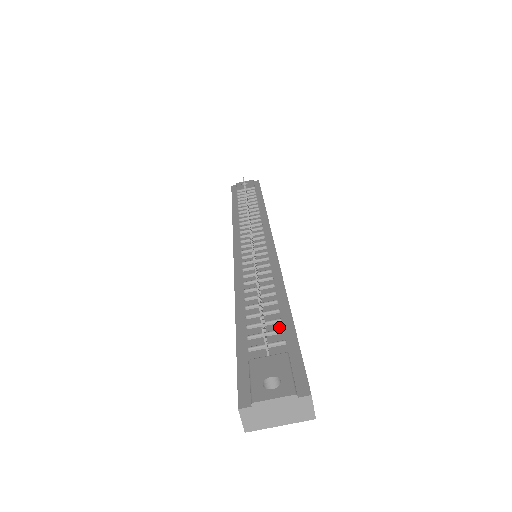
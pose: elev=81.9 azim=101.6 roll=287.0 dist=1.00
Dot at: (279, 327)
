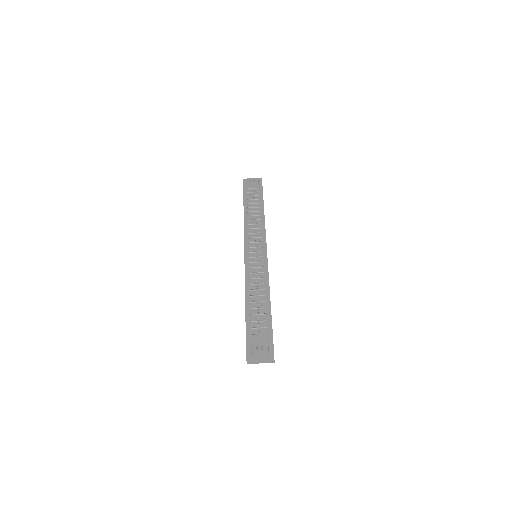
Dot at: (265, 318)
